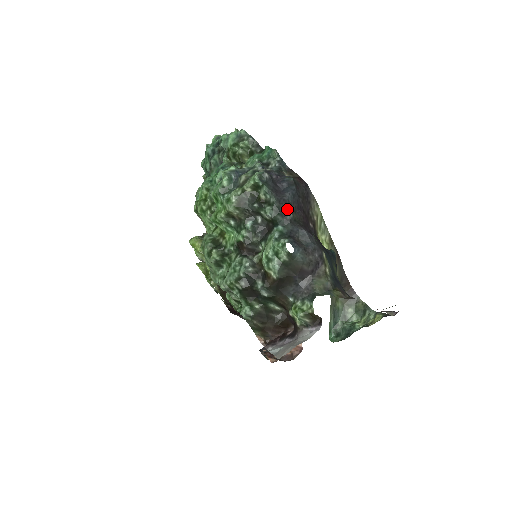
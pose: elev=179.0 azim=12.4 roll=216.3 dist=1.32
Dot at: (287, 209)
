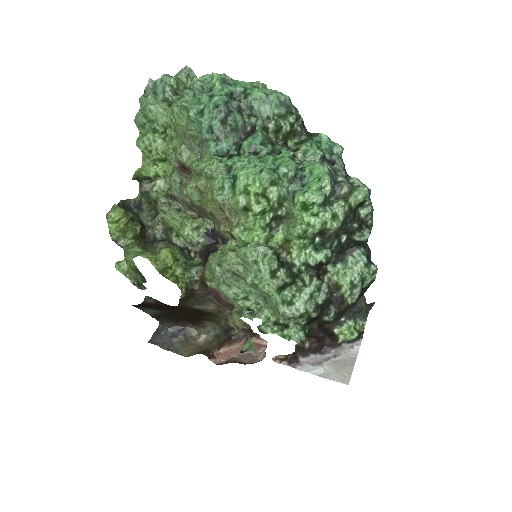
Dot at: occluded
